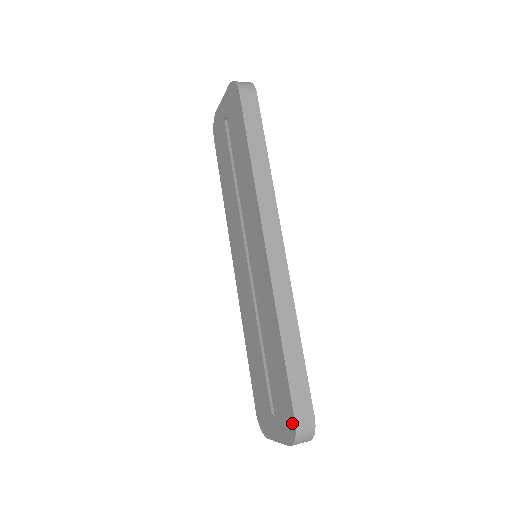
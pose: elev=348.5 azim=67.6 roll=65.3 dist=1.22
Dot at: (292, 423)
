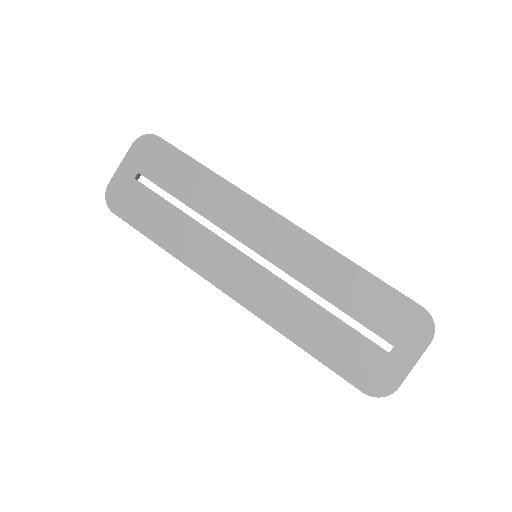
Dot at: (421, 313)
